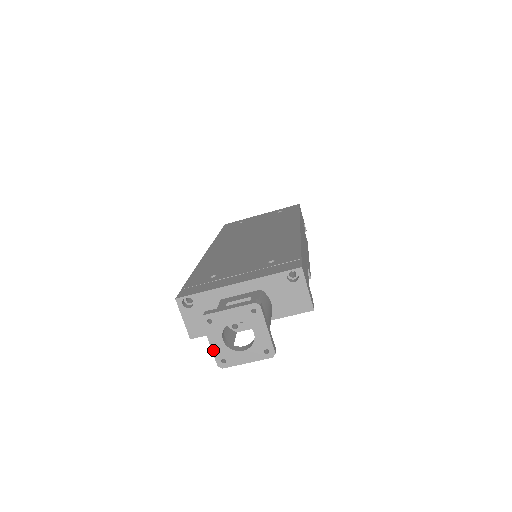
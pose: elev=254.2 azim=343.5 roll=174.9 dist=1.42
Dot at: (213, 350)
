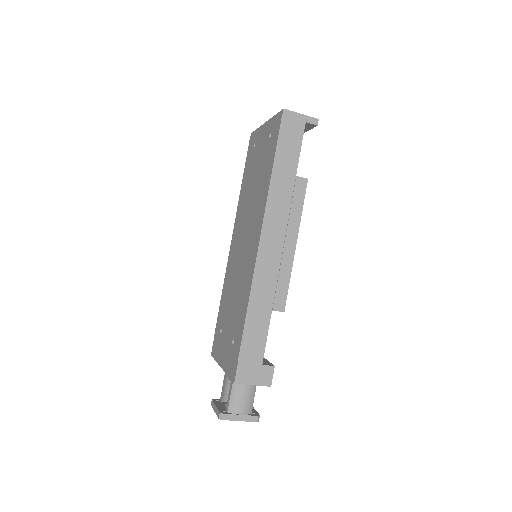
Dot at: occluded
